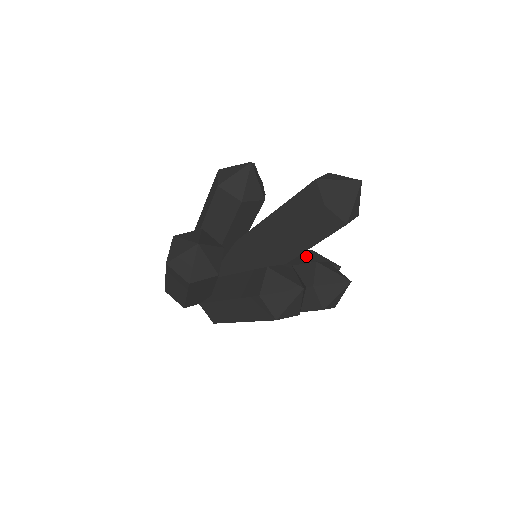
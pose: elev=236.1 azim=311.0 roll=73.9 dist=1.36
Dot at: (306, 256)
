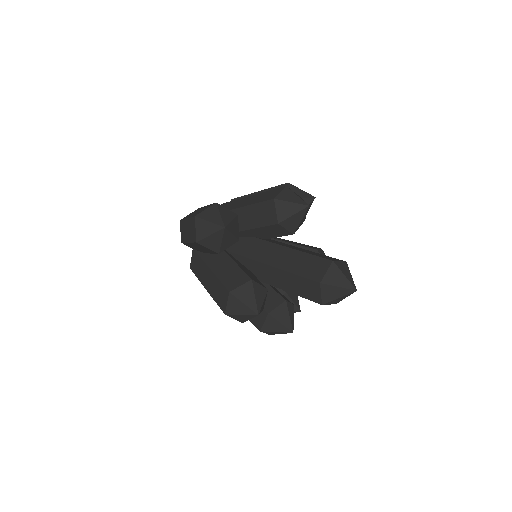
Dot at: occluded
